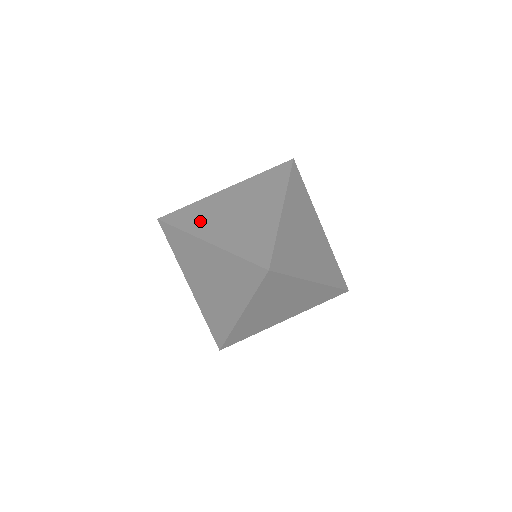
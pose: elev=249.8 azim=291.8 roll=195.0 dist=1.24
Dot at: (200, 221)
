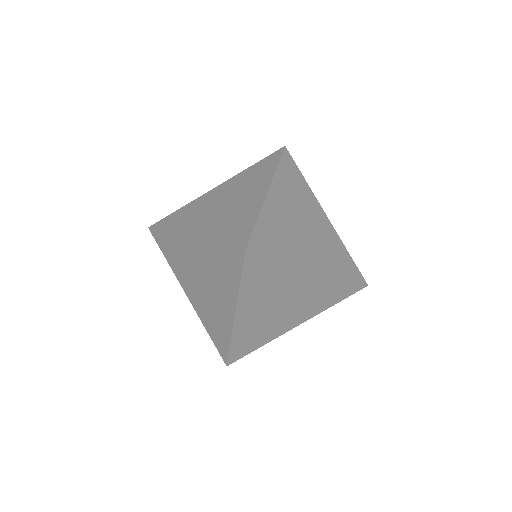
Dot at: occluded
